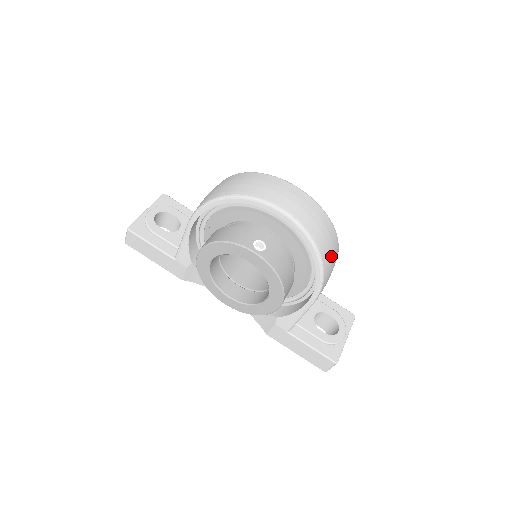
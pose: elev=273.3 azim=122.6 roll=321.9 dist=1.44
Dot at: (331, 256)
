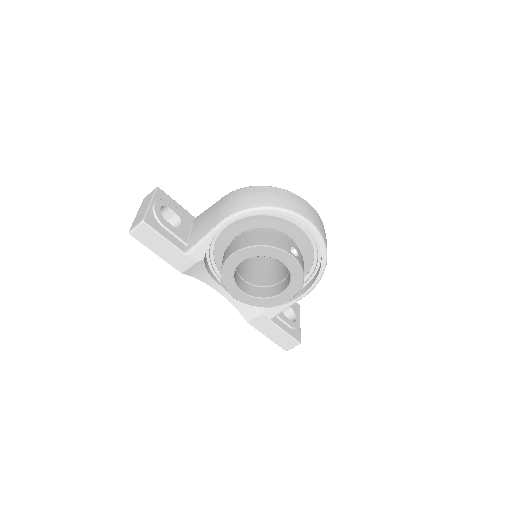
Dot at: occluded
